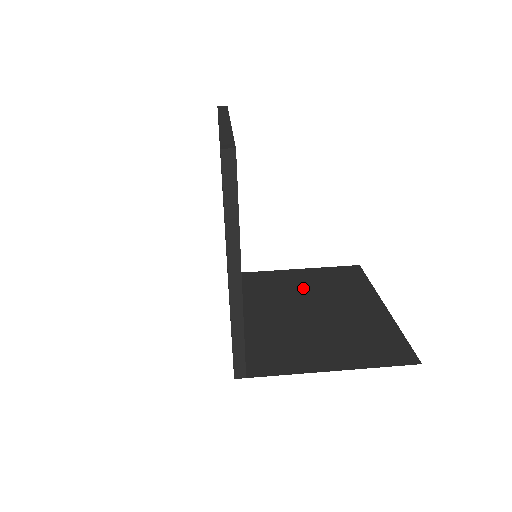
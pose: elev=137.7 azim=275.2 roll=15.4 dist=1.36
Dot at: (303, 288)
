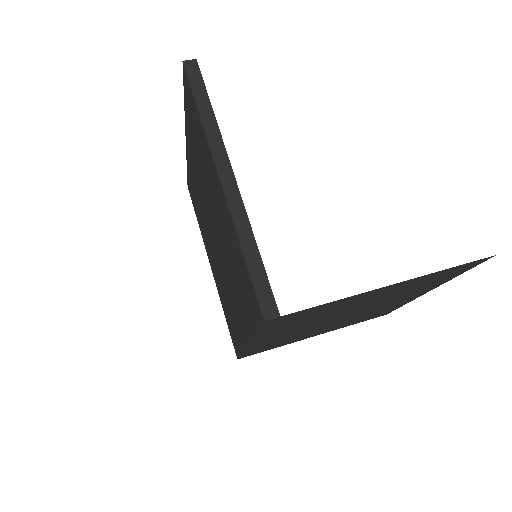
Dot at: (329, 326)
